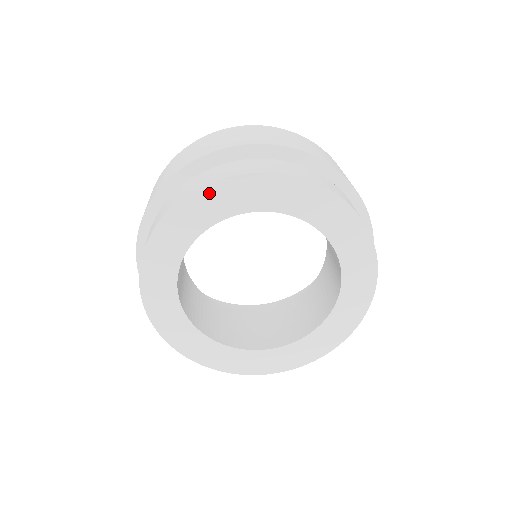
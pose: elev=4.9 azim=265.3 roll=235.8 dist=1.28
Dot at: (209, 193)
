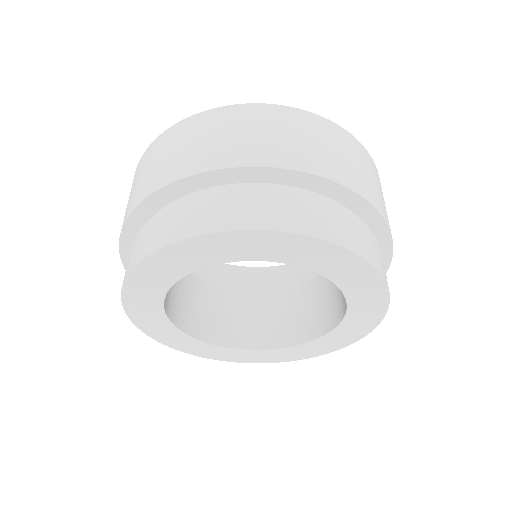
Dot at: (334, 251)
